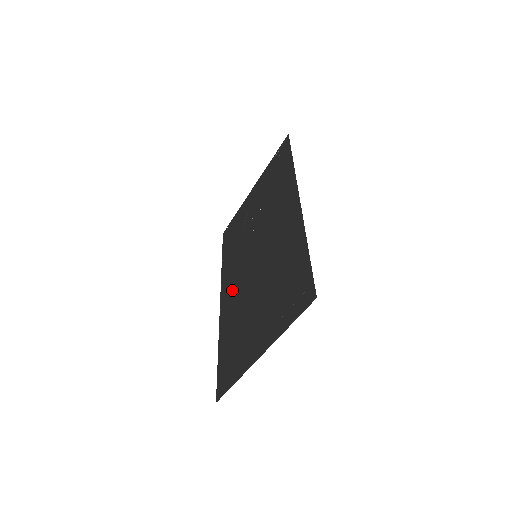
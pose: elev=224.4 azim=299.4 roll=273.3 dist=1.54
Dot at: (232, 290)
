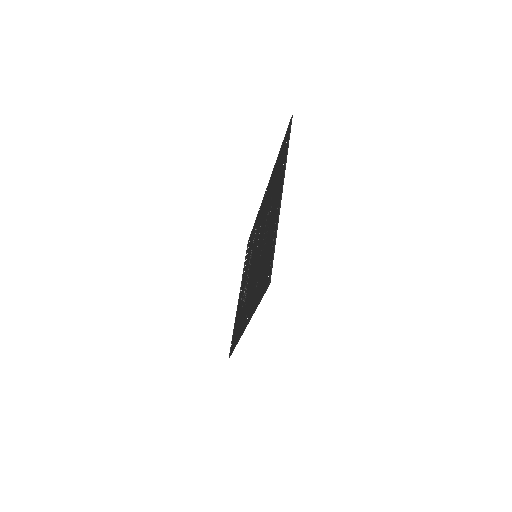
Dot at: (249, 301)
